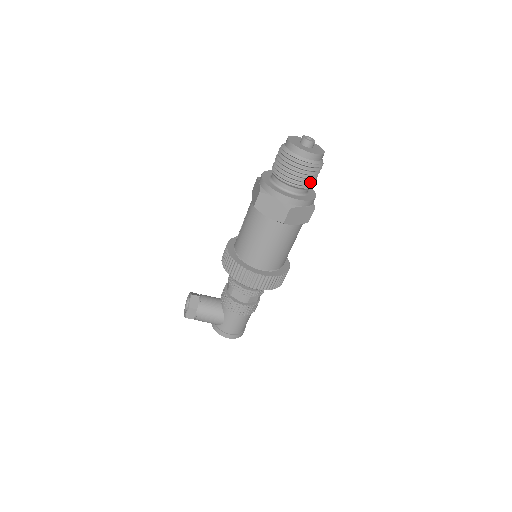
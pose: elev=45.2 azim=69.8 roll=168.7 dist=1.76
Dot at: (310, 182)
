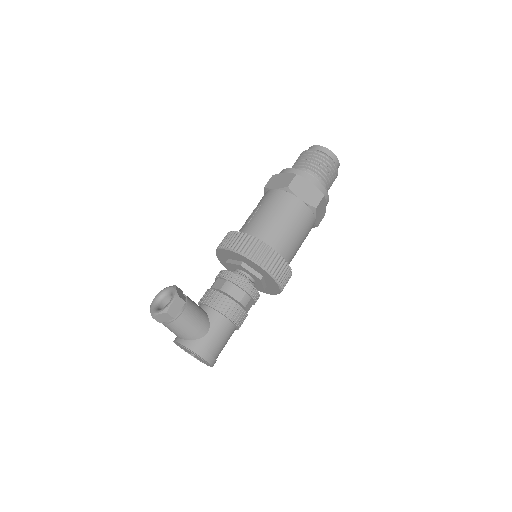
Dot at: occluded
